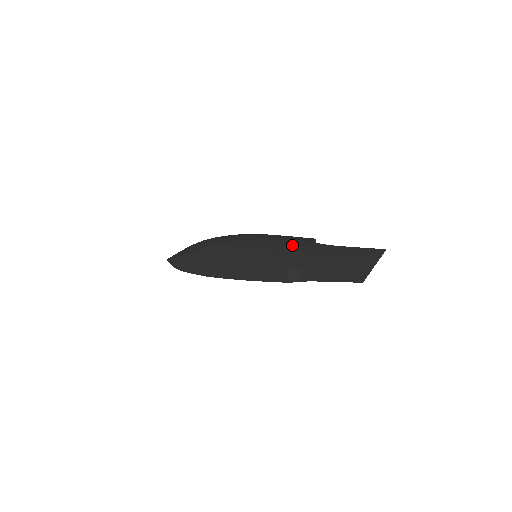
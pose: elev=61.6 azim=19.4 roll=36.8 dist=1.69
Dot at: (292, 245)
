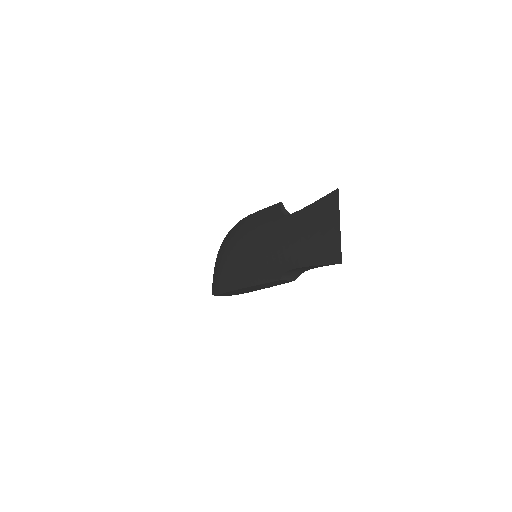
Dot at: (267, 236)
